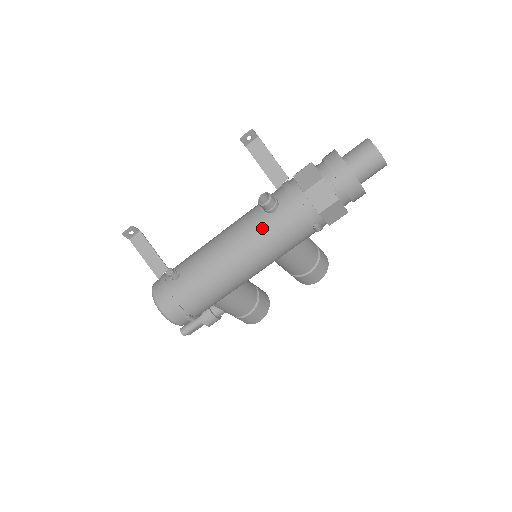
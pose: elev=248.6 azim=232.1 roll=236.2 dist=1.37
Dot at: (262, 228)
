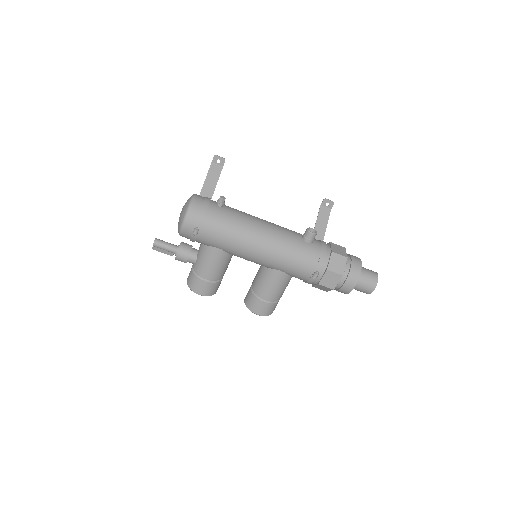
Dot at: (293, 241)
